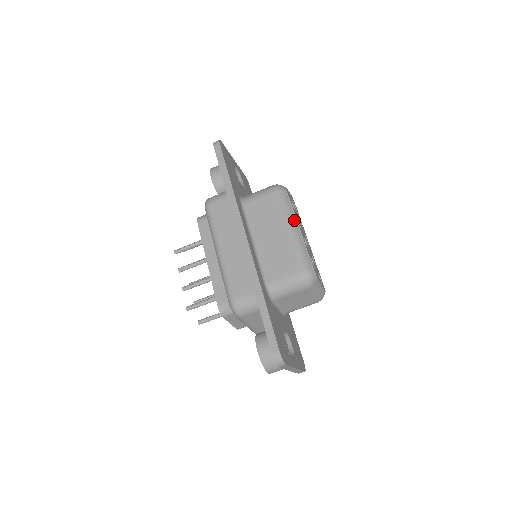
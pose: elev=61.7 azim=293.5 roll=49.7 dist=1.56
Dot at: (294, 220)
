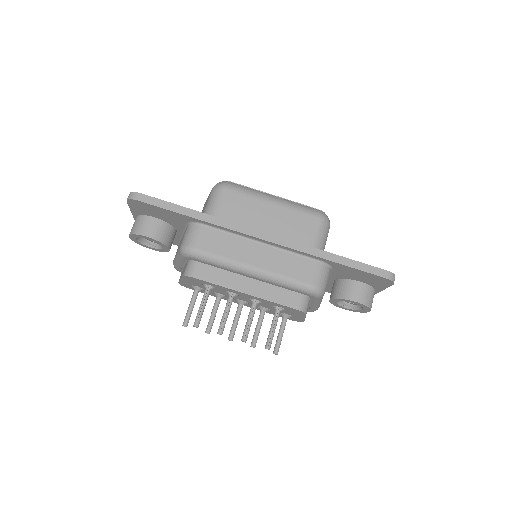
Dot at: (265, 194)
